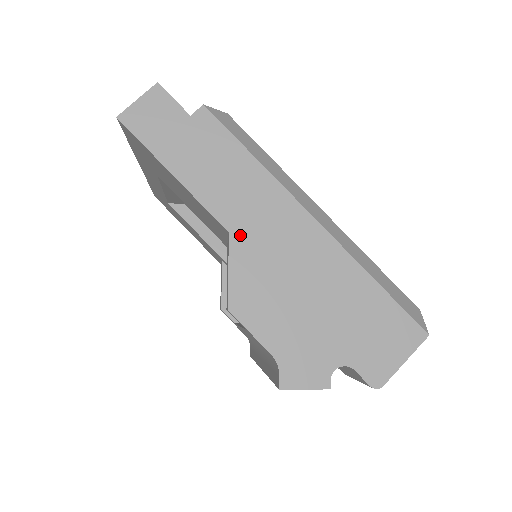
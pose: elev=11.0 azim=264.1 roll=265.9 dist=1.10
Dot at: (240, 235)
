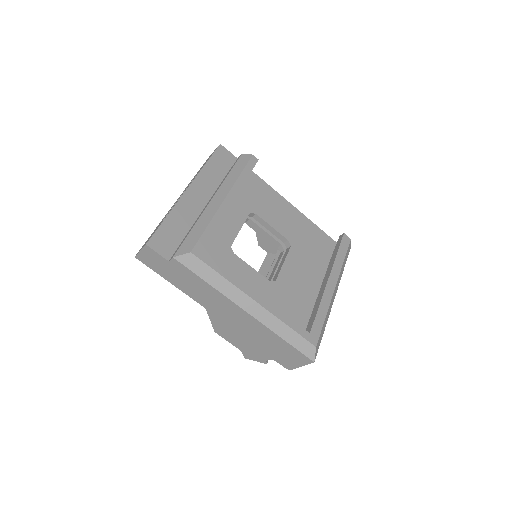
Dot at: (211, 310)
